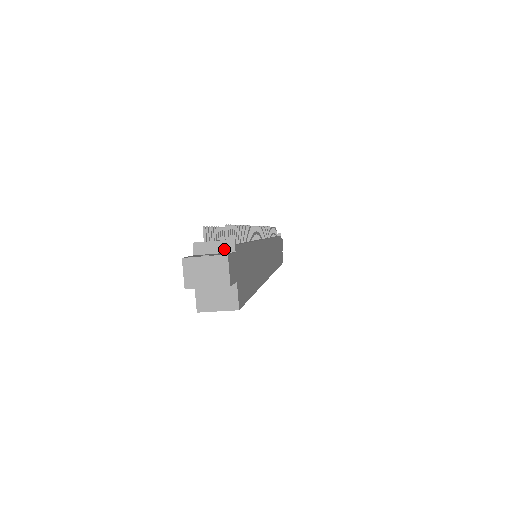
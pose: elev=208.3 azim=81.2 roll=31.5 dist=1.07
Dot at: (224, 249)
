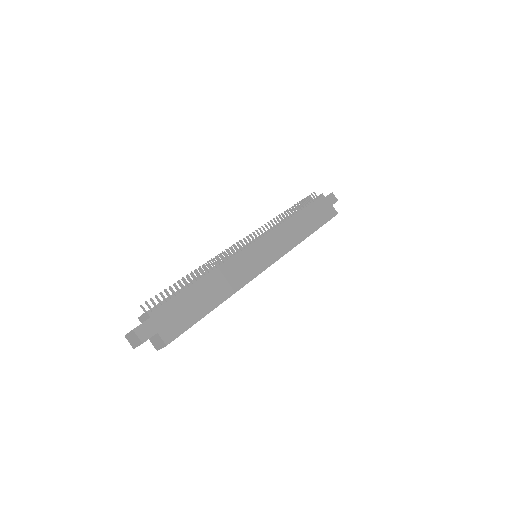
Dot at: (147, 317)
